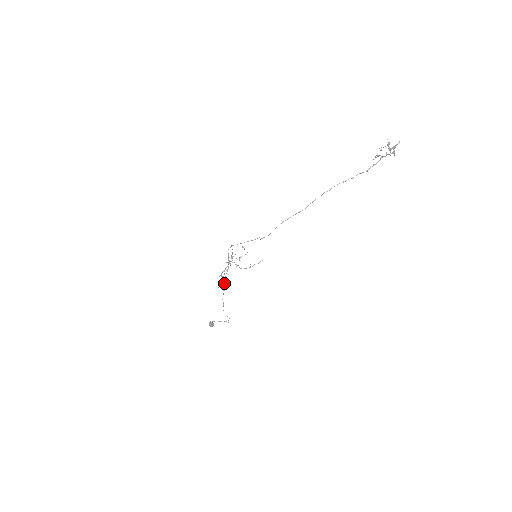
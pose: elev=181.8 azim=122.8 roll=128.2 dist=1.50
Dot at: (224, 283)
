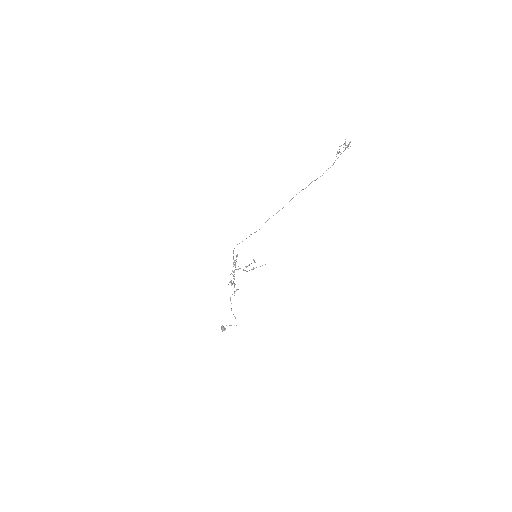
Dot at: occluded
